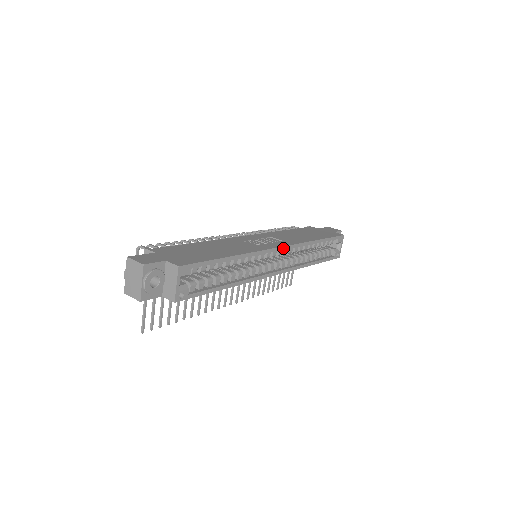
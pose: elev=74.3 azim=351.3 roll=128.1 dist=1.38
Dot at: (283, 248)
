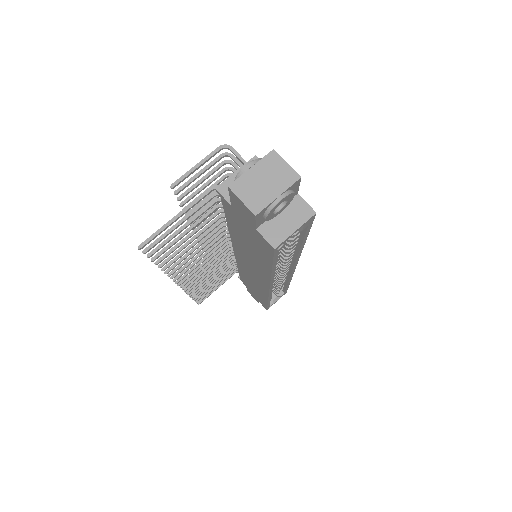
Dot at: (294, 269)
